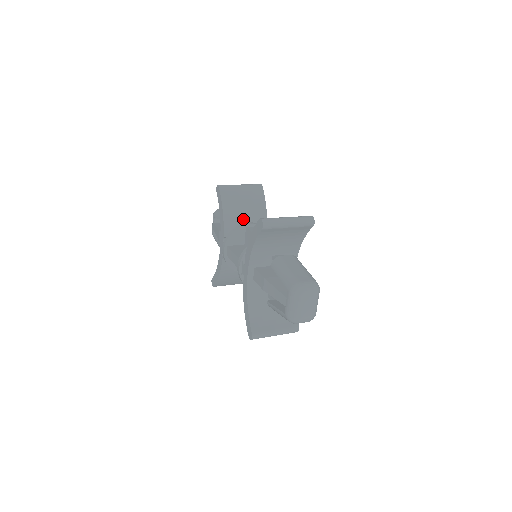
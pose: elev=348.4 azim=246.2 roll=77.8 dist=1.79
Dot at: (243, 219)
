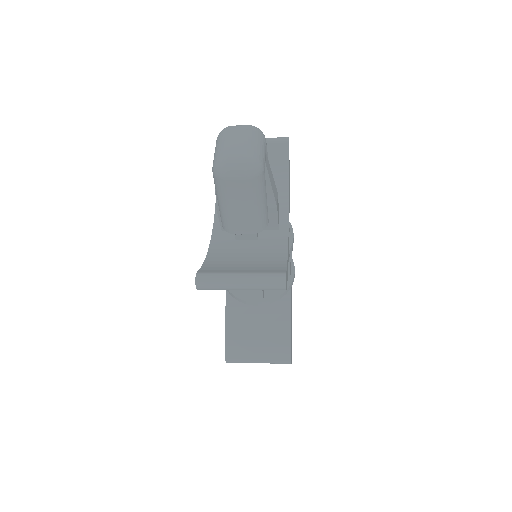
Dot at: occluded
